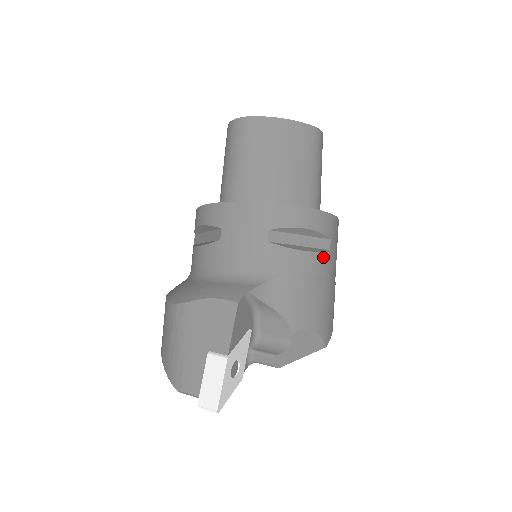
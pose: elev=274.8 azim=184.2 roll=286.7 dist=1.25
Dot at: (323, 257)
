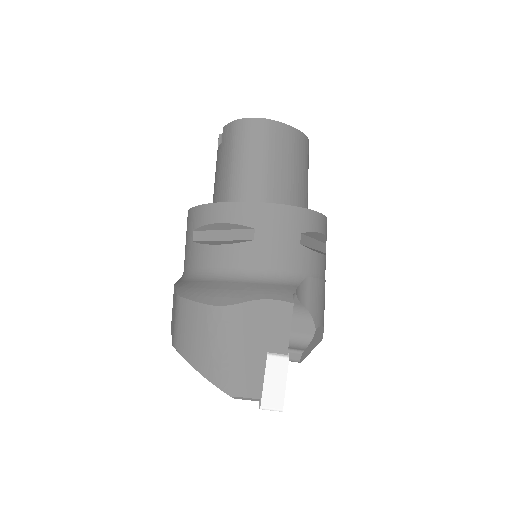
Dot at: occluded
